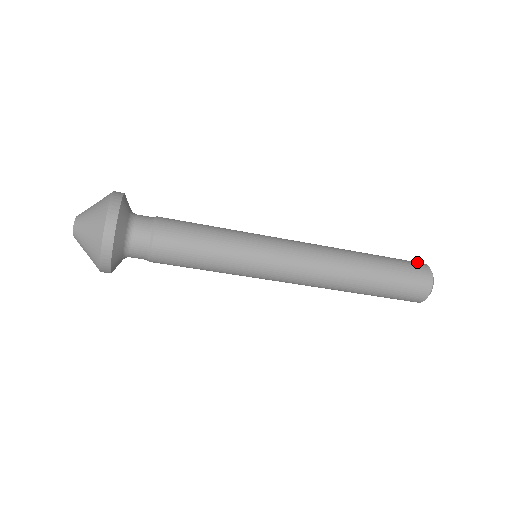
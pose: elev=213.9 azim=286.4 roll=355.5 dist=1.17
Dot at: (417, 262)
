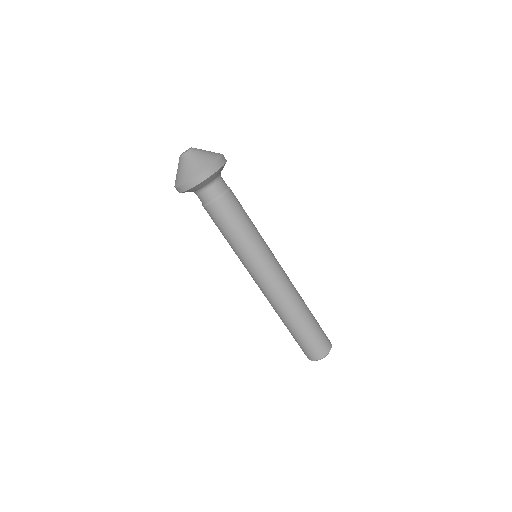
Dot at: occluded
